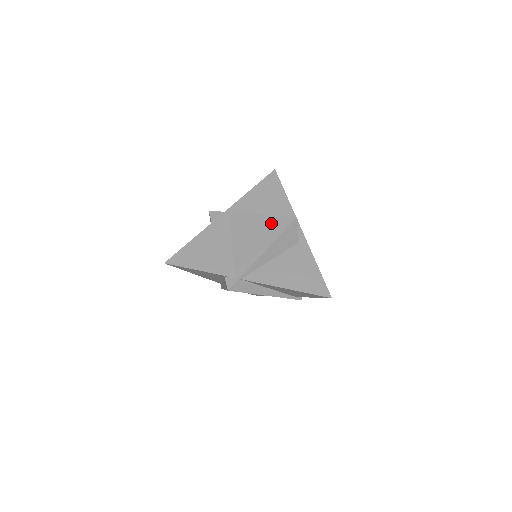
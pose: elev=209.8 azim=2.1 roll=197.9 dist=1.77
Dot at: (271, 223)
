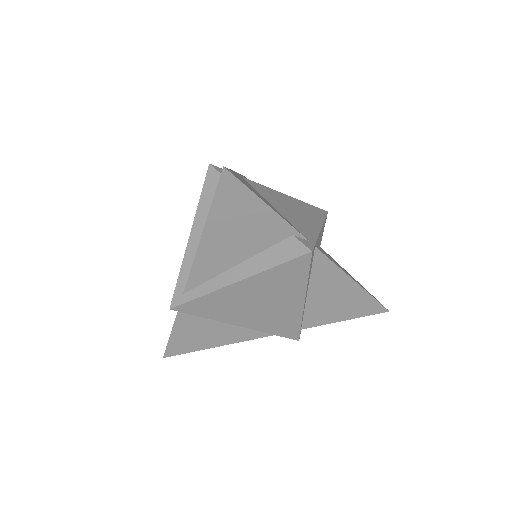
Dot at: (305, 206)
